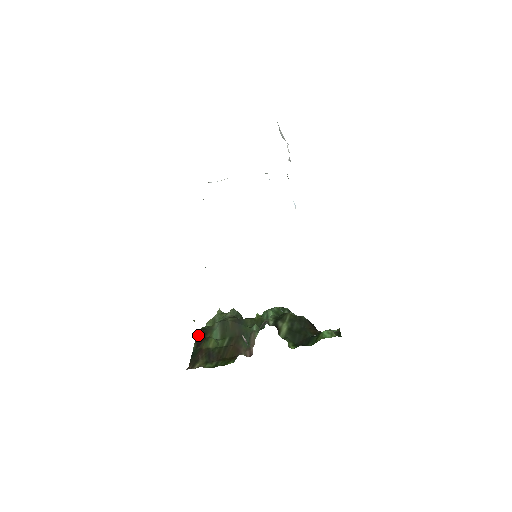
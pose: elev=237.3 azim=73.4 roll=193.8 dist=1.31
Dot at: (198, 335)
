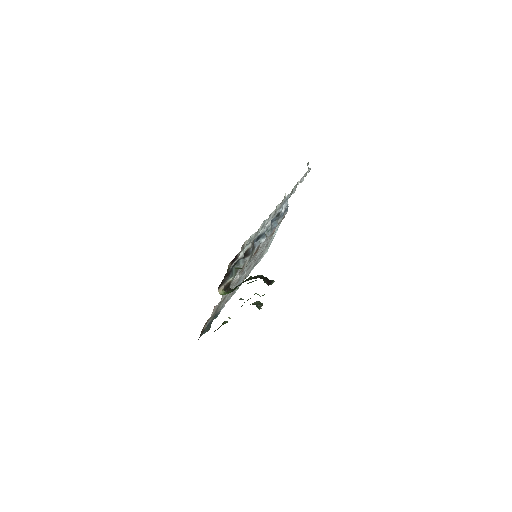
Dot at: occluded
